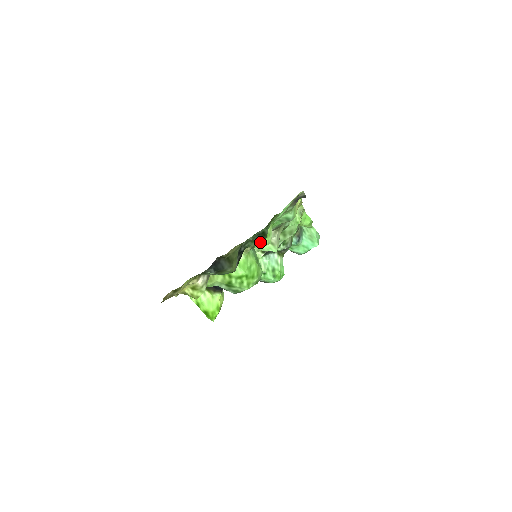
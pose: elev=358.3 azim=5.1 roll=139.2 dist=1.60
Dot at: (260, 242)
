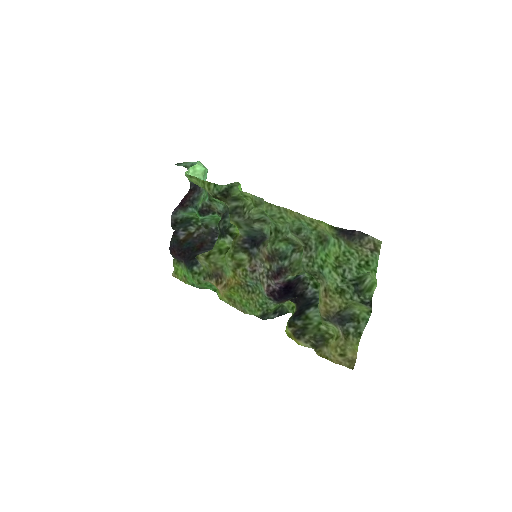
Dot at: (367, 284)
